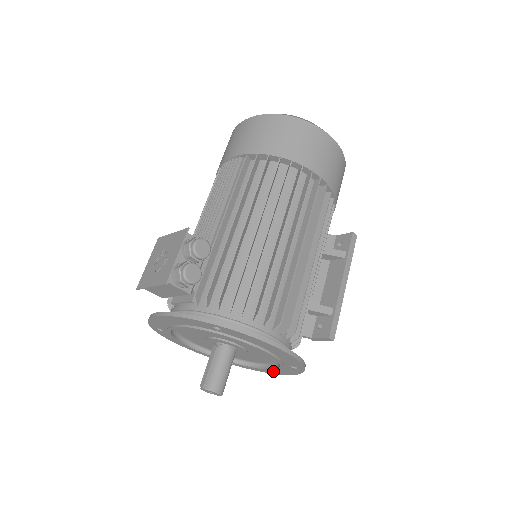
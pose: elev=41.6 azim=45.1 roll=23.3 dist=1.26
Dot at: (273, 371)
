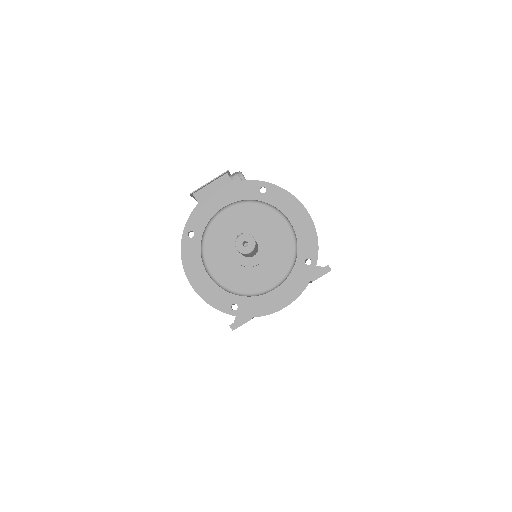
Dot at: (279, 300)
